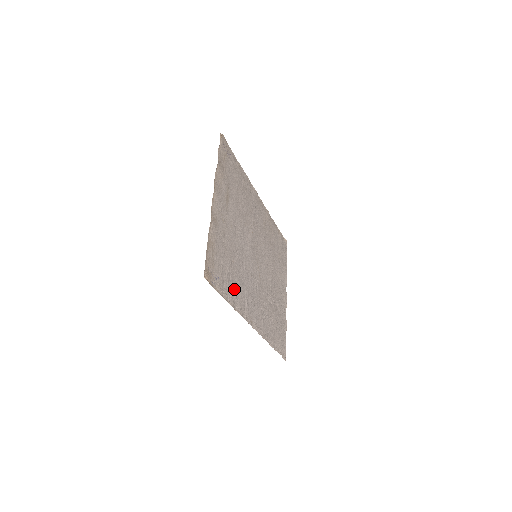
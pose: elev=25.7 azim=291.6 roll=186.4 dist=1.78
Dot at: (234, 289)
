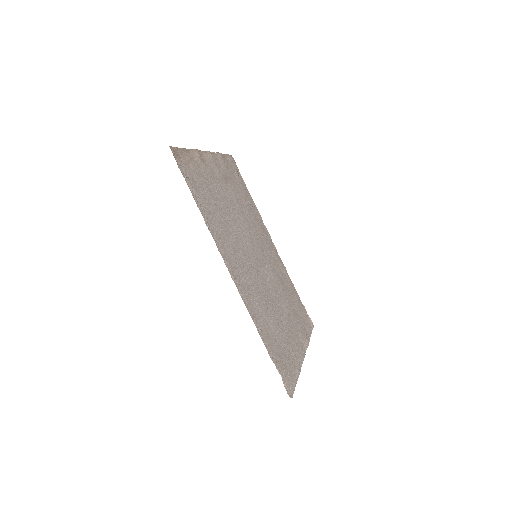
Dot at: (211, 216)
